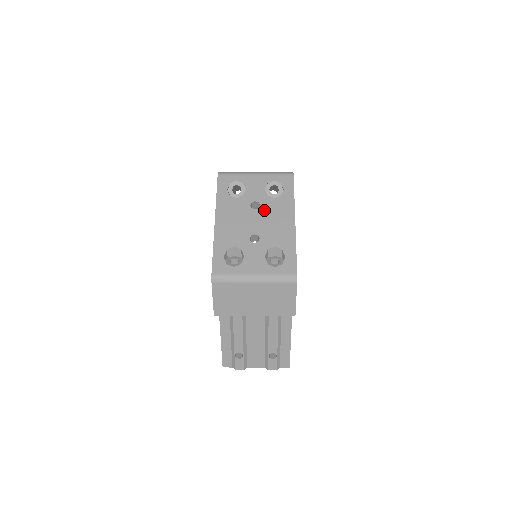
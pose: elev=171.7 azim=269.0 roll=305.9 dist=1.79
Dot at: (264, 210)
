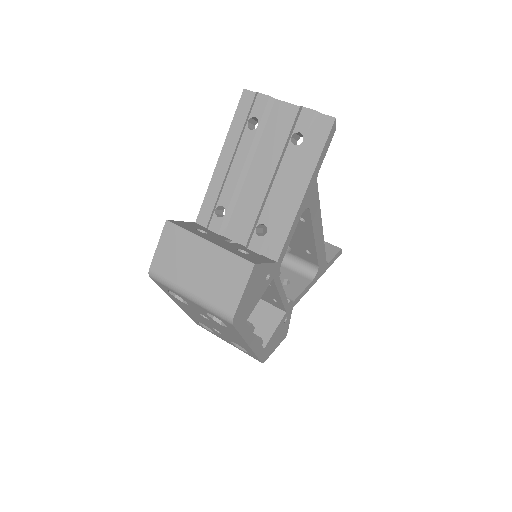
Dot at: (215, 324)
